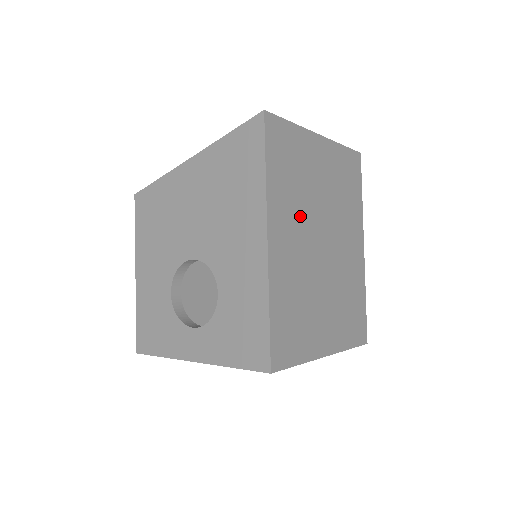
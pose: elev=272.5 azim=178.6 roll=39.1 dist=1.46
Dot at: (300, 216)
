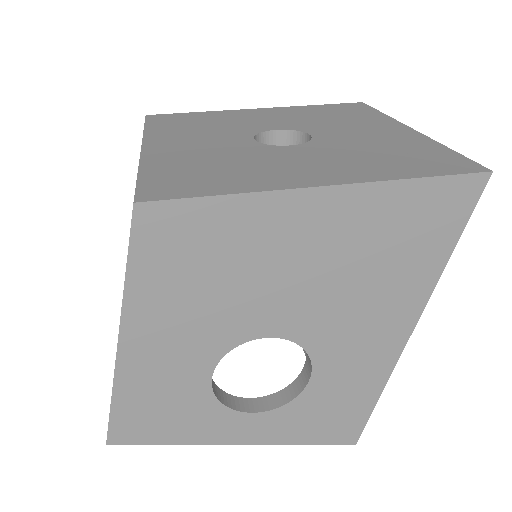
Dot at: occluded
